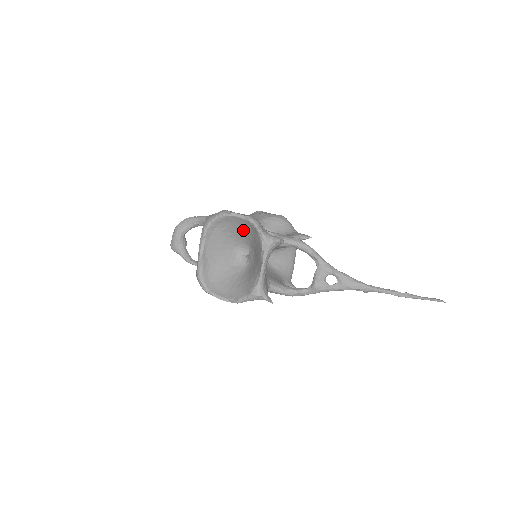
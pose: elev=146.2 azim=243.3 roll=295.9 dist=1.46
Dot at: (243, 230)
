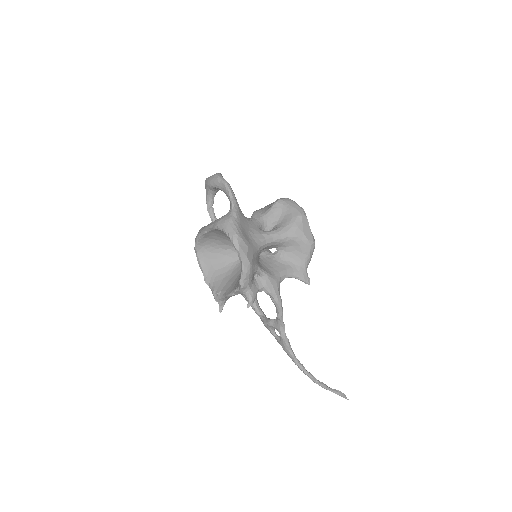
Dot at: occluded
